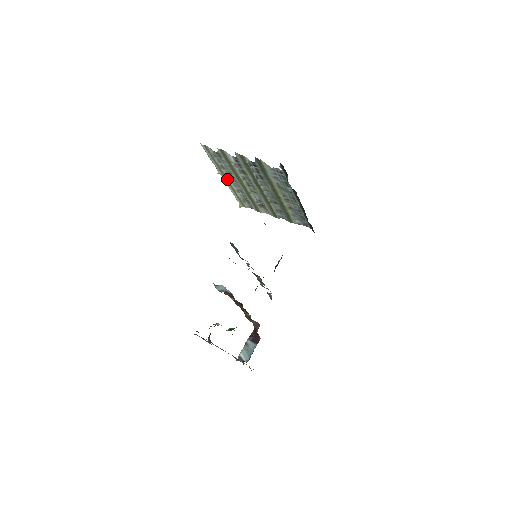
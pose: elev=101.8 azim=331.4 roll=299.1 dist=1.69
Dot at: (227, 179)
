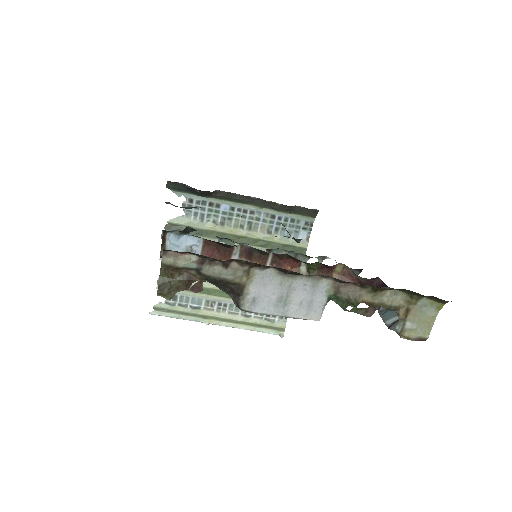
Dot at: (220, 318)
